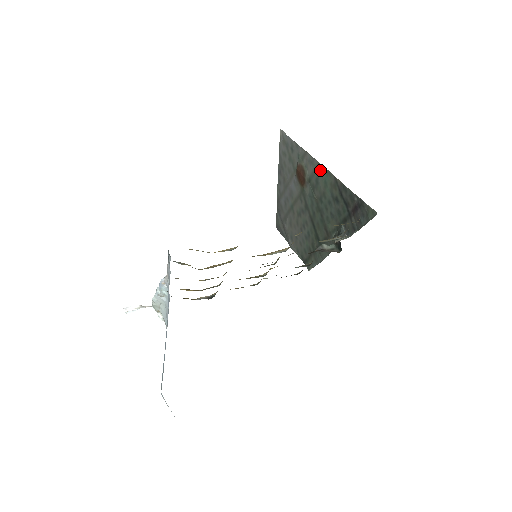
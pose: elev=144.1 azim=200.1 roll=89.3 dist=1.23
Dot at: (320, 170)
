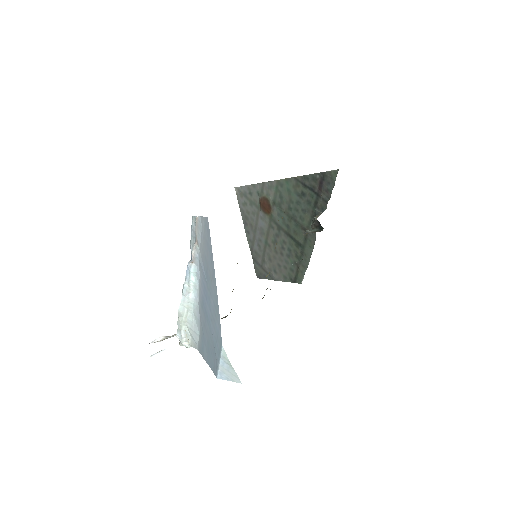
Dot at: (280, 185)
